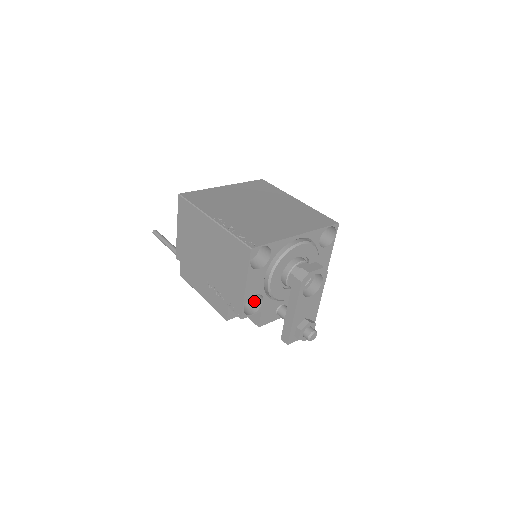
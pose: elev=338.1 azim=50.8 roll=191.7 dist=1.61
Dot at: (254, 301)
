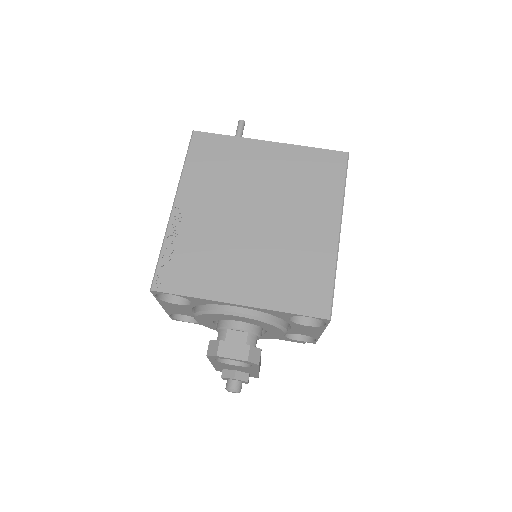
Dot at: occluded
